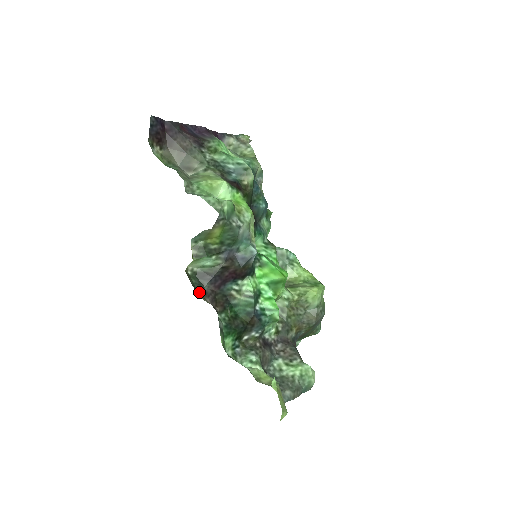
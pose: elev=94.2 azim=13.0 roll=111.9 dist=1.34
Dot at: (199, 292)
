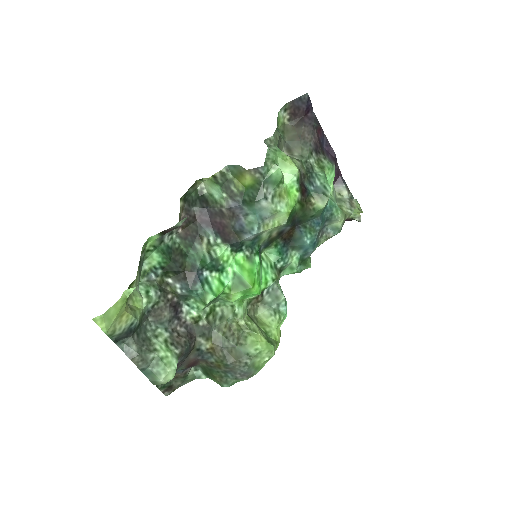
Dot at: (186, 203)
